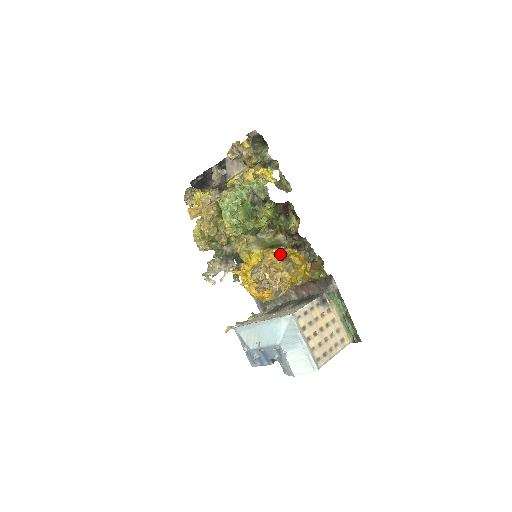
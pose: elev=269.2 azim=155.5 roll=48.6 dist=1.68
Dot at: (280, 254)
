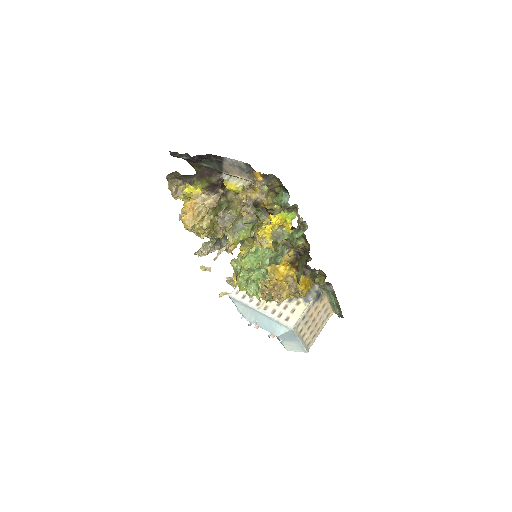
Dot at: (286, 276)
